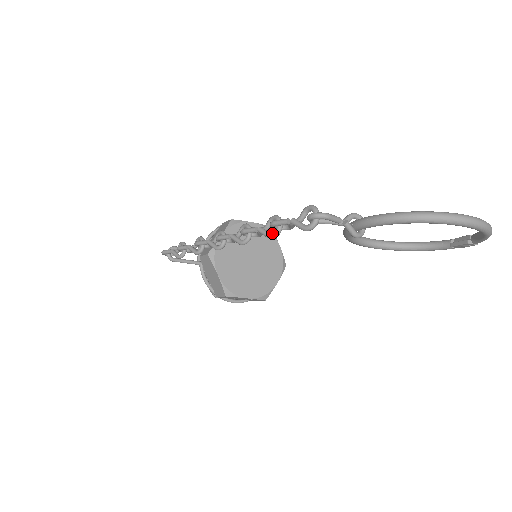
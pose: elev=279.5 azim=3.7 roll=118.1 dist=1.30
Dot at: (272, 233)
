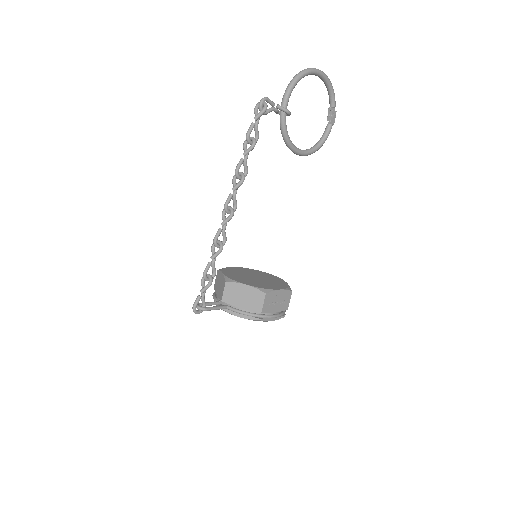
Dot at: (252, 142)
